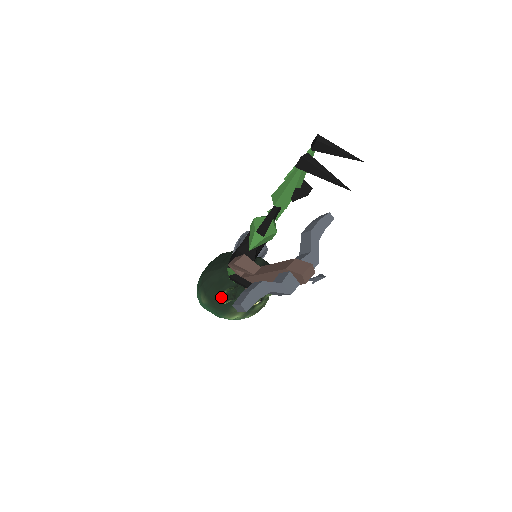
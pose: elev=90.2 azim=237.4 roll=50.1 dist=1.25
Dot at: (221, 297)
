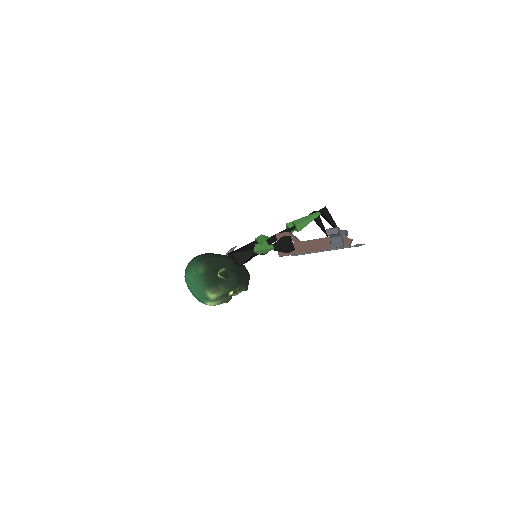
Dot at: (221, 271)
